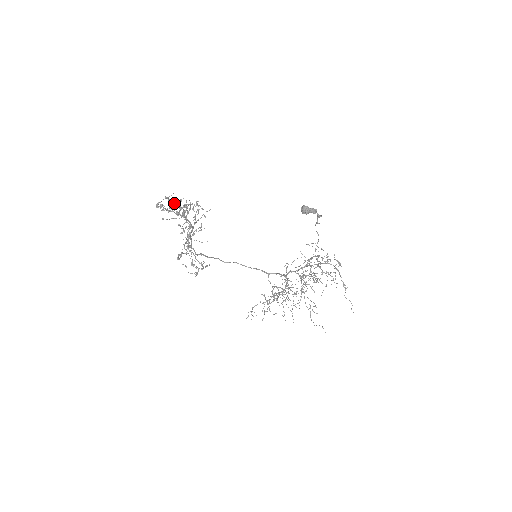
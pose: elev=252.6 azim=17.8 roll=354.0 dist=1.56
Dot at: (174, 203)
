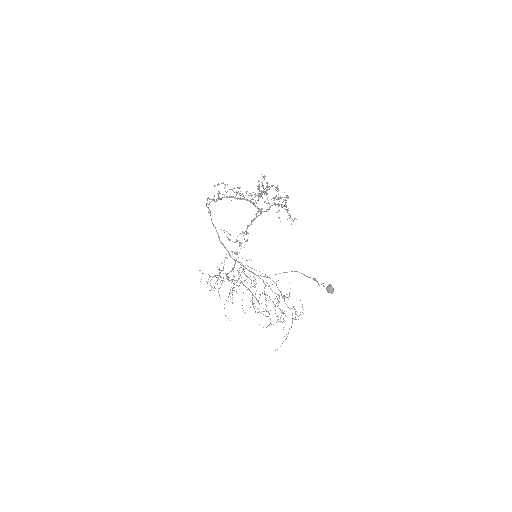
Dot at: occluded
